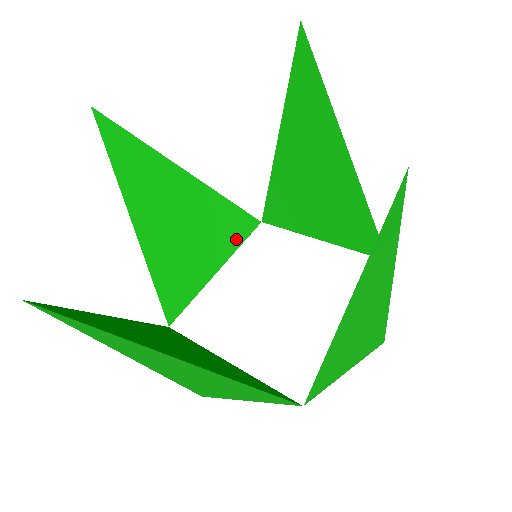
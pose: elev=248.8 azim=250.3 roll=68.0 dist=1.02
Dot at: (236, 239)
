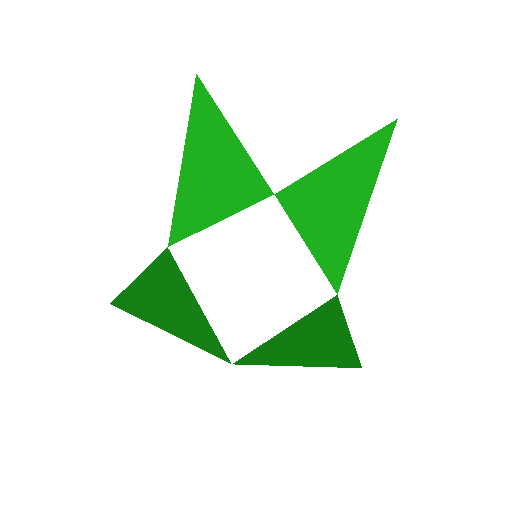
Dot at: (248, 202)
